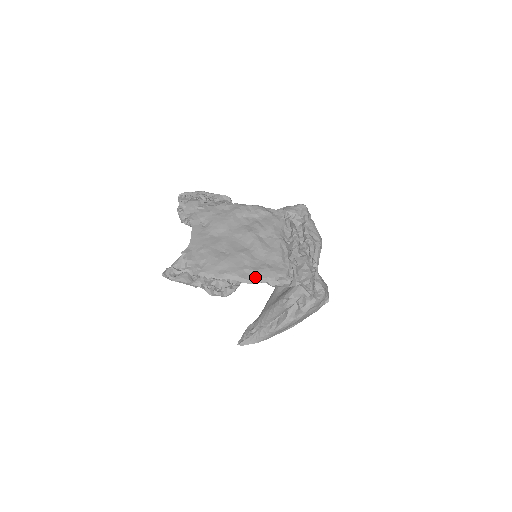
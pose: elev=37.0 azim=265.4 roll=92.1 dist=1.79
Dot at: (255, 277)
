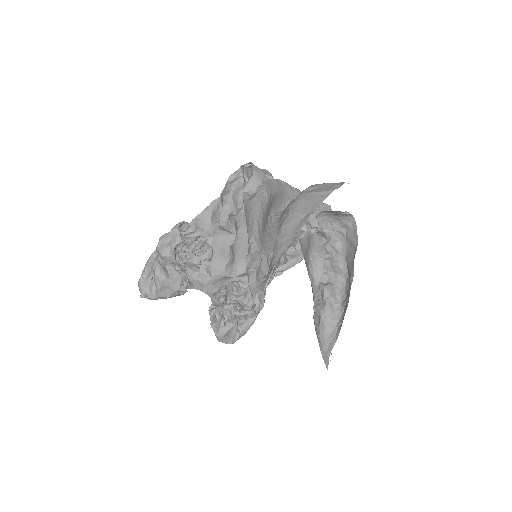
Dot at: occluded
